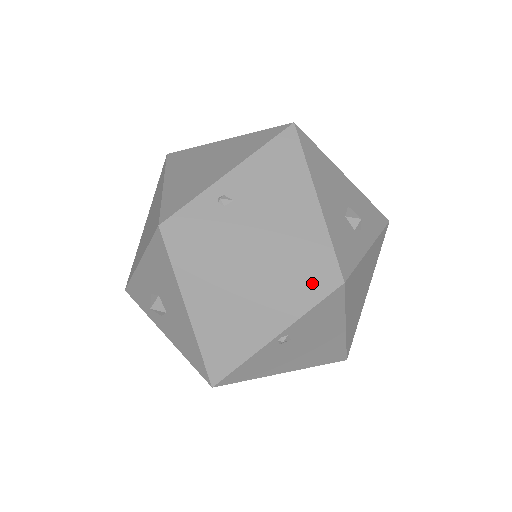
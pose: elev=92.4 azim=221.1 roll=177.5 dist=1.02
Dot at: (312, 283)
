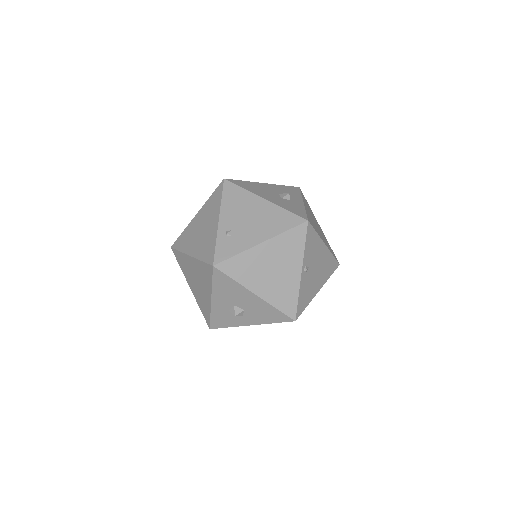
Dot at: (296, 233)
